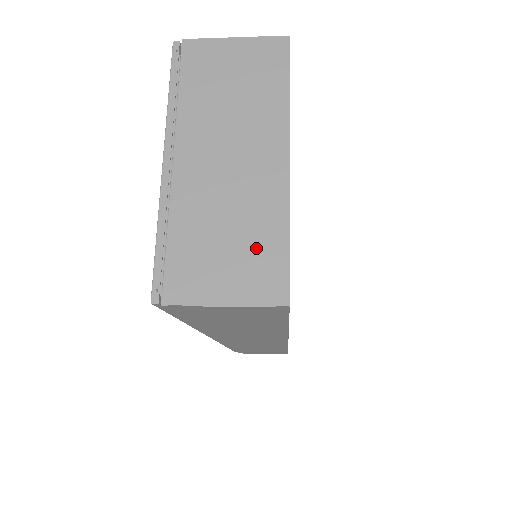
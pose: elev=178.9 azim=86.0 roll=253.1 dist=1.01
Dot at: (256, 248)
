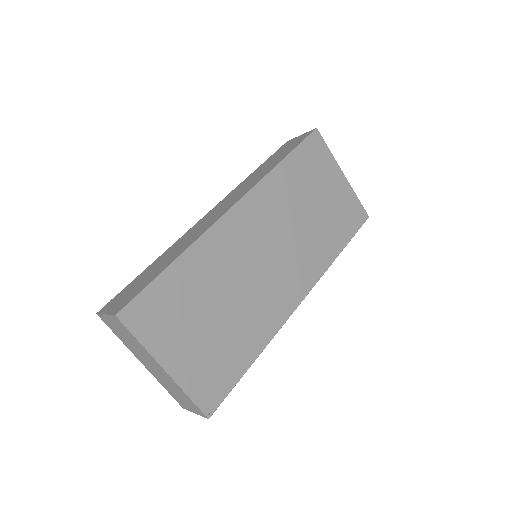
Dot at: (186, 399)
